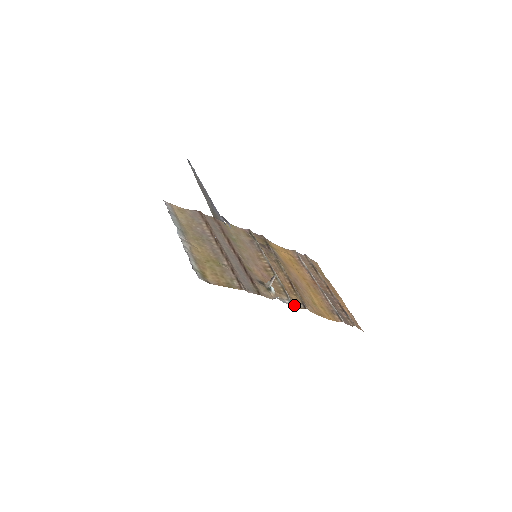
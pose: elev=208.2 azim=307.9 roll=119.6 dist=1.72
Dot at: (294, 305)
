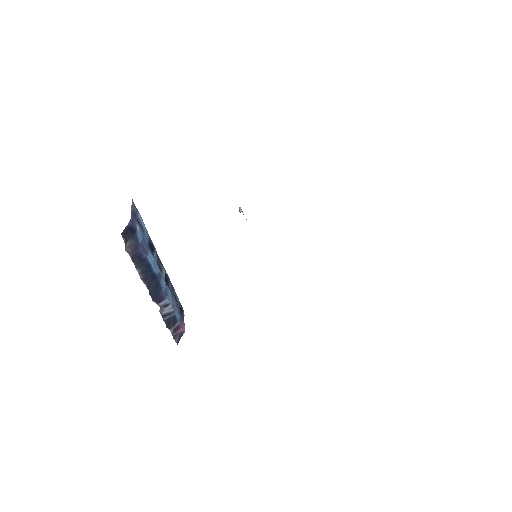
Dot at: occluded
